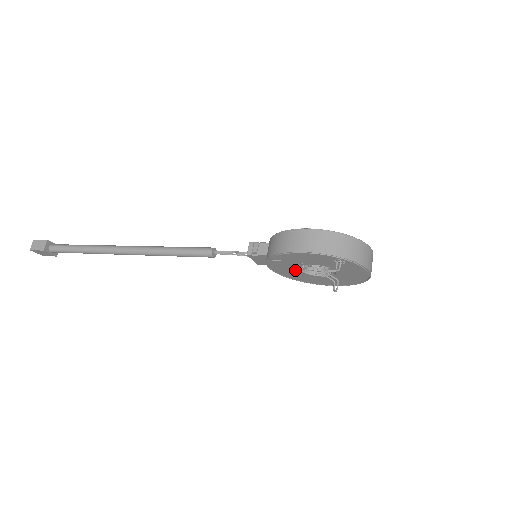
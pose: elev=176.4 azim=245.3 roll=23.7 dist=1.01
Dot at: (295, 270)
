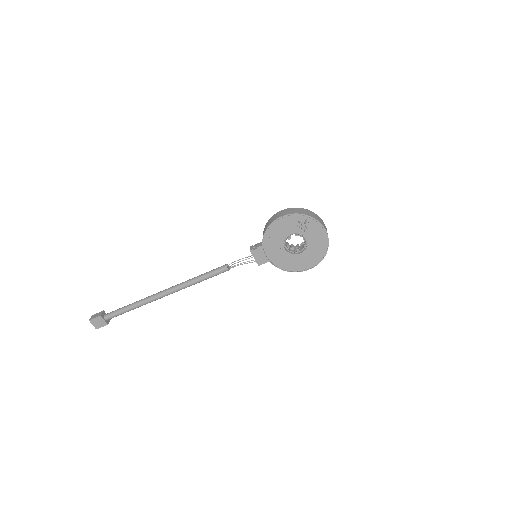
Dot at: (282, 250)
